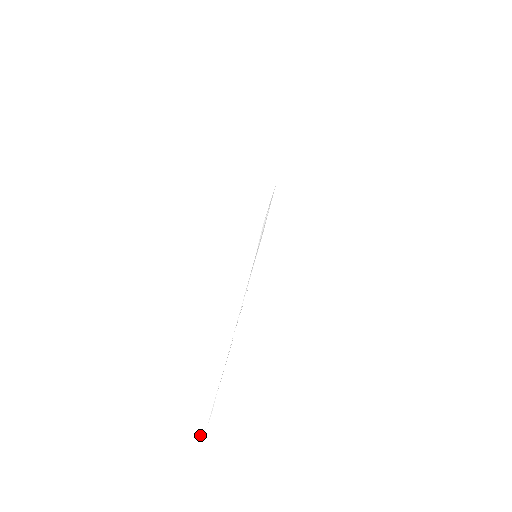
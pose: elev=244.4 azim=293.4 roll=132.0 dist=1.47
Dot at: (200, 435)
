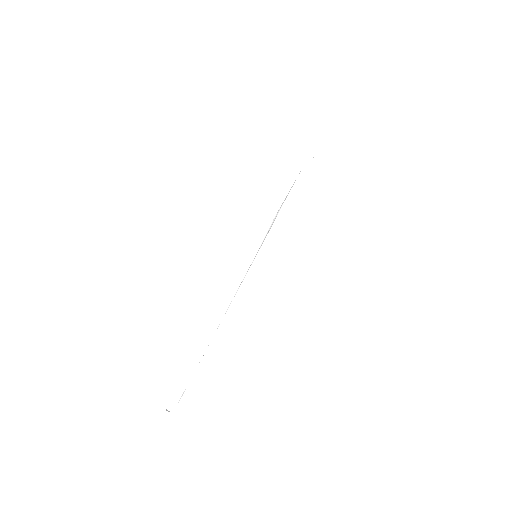
Dot at: (170, 409)
